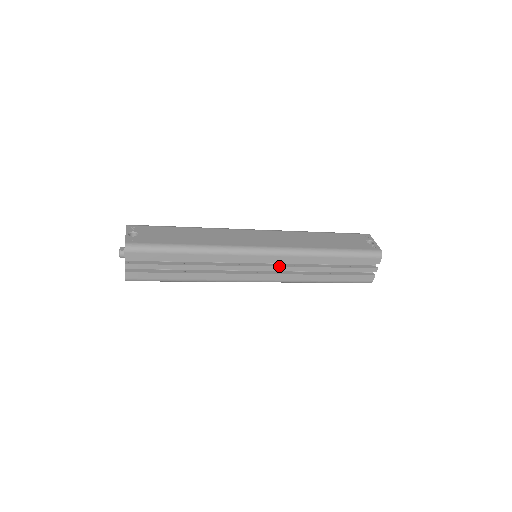
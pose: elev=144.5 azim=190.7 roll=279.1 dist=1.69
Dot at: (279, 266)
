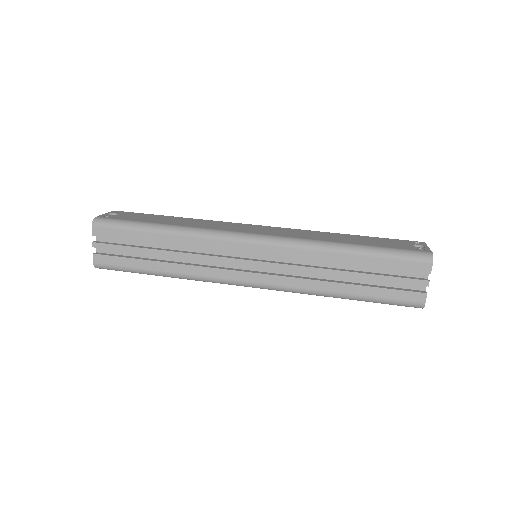
Dot at: (277, 263)
